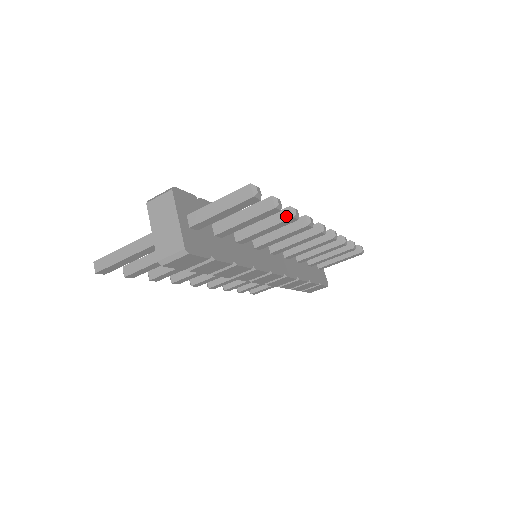
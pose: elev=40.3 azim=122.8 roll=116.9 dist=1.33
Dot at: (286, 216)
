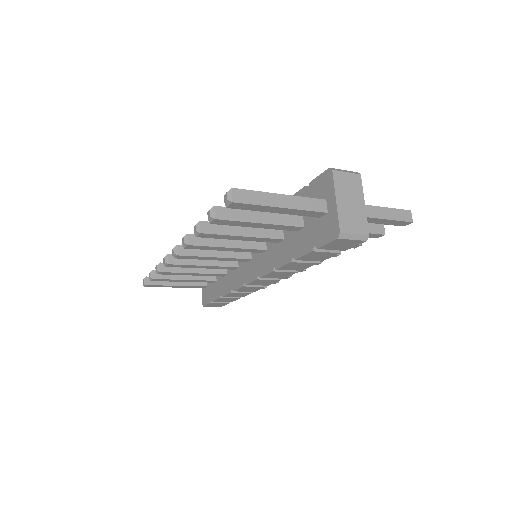
Dot at: occluded
